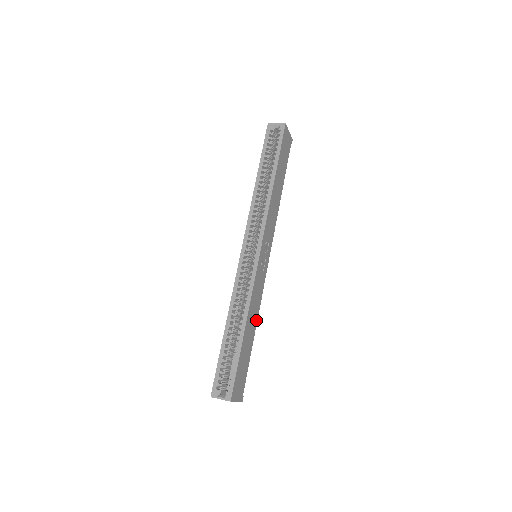
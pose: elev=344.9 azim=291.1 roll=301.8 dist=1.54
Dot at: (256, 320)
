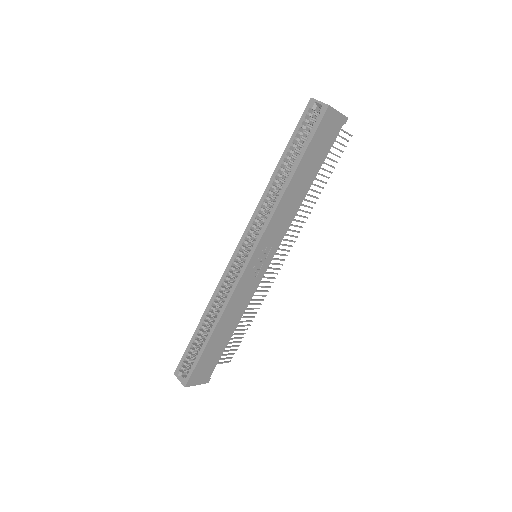
Dot at: (238, 319)
